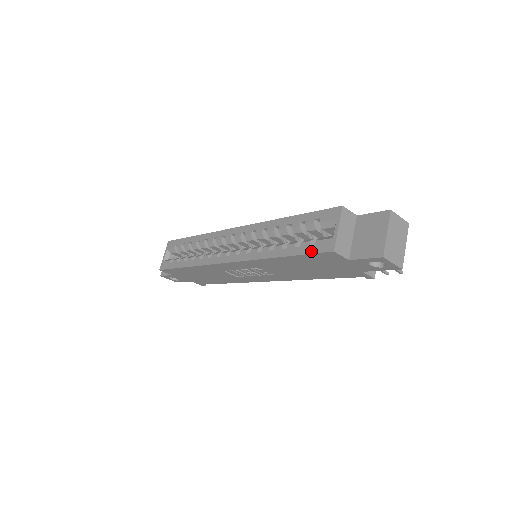
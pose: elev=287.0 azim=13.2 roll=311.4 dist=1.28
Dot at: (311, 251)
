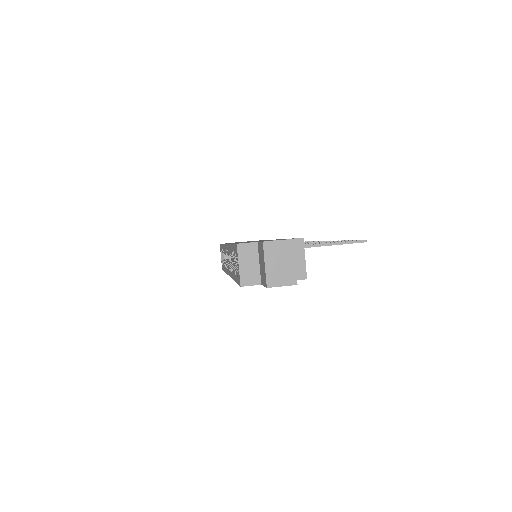
Dot at: (237, 282)
